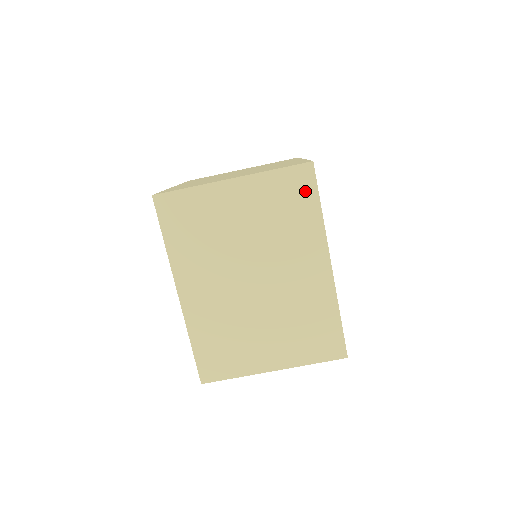
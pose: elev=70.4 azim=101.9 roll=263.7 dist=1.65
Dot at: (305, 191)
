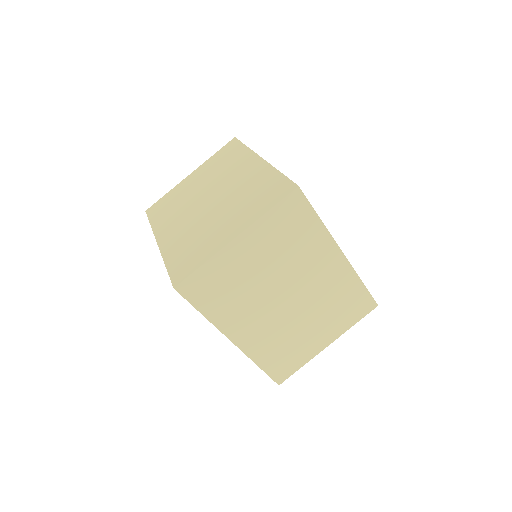
Dot at: (234, 148)
